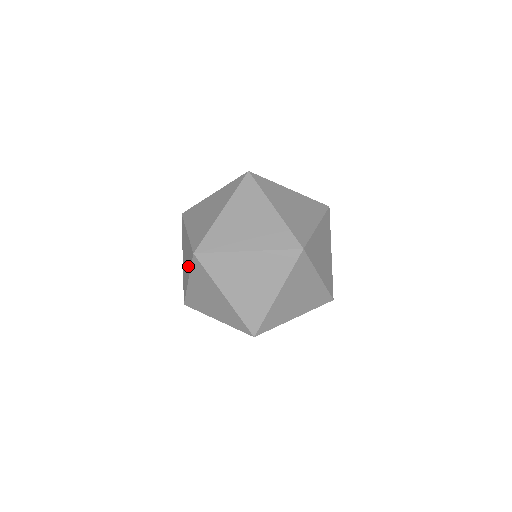
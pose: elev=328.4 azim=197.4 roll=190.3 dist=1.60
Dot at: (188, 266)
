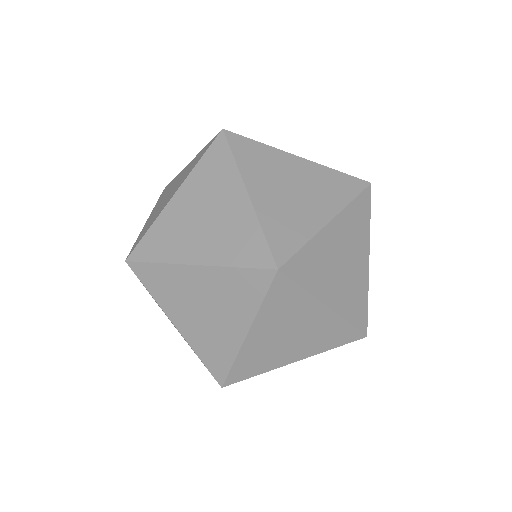
Dot at: occluded
